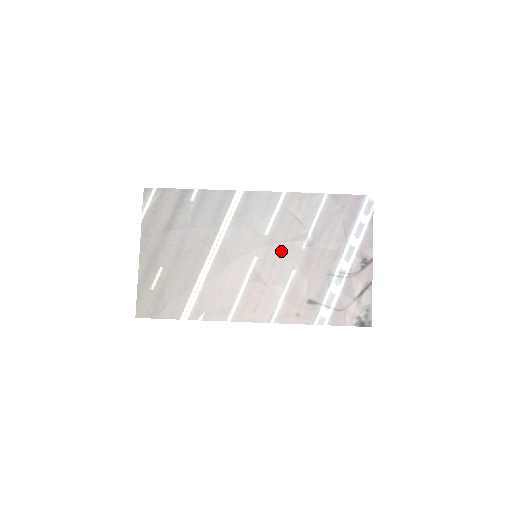
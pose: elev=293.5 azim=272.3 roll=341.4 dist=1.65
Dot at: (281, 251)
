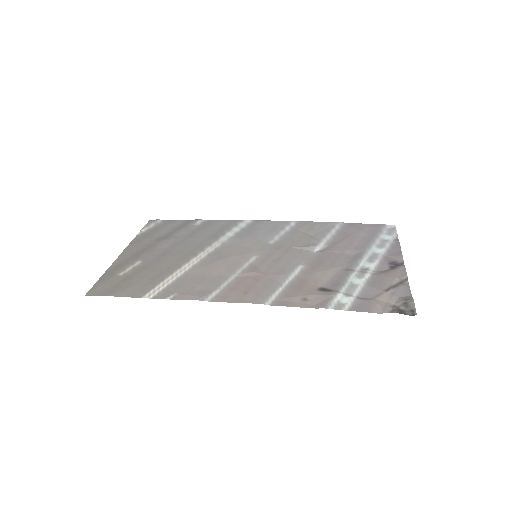
Dot at: (287, 253)
